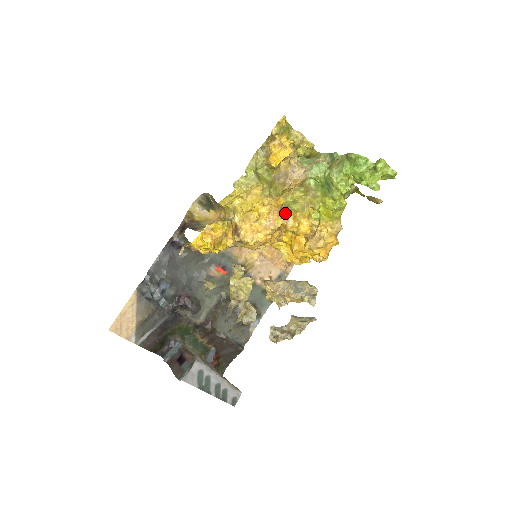
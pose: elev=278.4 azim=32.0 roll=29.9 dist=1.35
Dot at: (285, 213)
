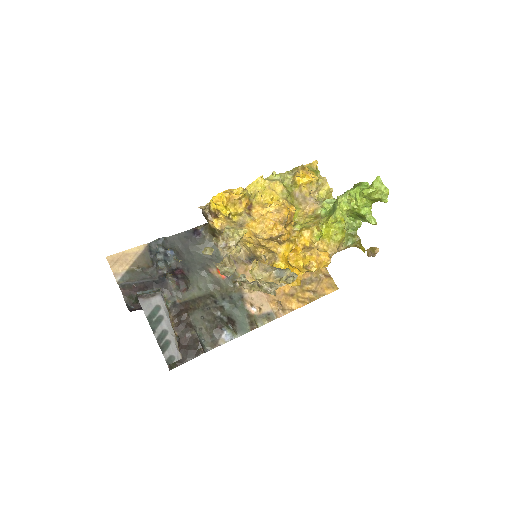
Dot at: (293, 228)
